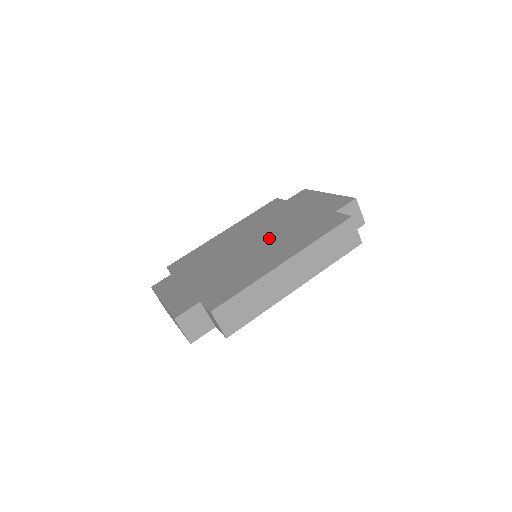
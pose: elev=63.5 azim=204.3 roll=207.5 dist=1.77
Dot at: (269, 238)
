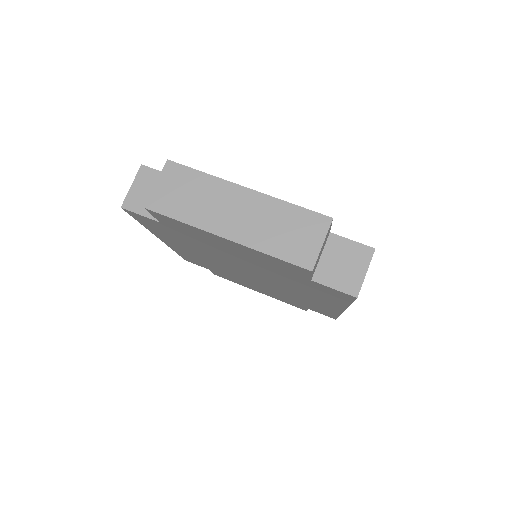
Dot at: occluded
